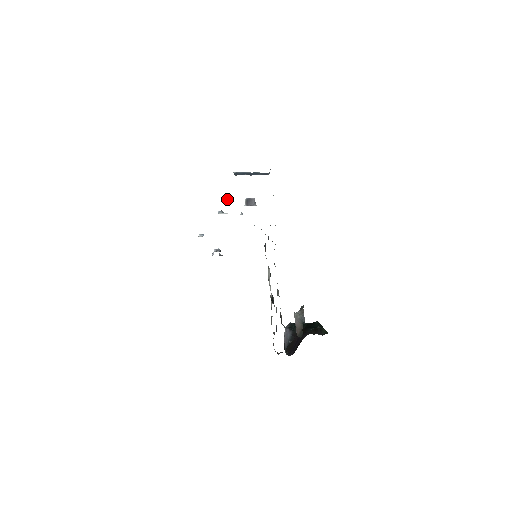
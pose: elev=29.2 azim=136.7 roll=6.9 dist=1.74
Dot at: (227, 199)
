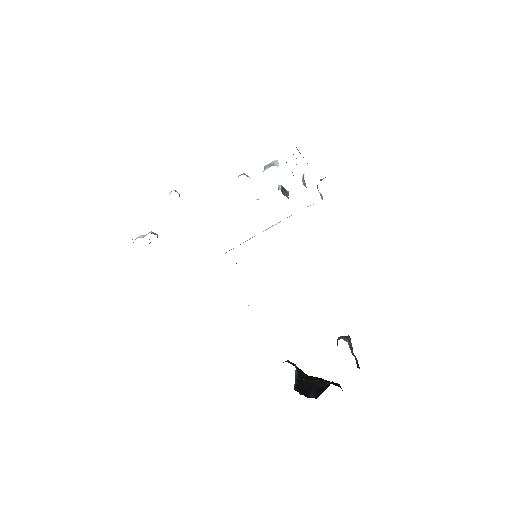
Dot at: (276, 164)
